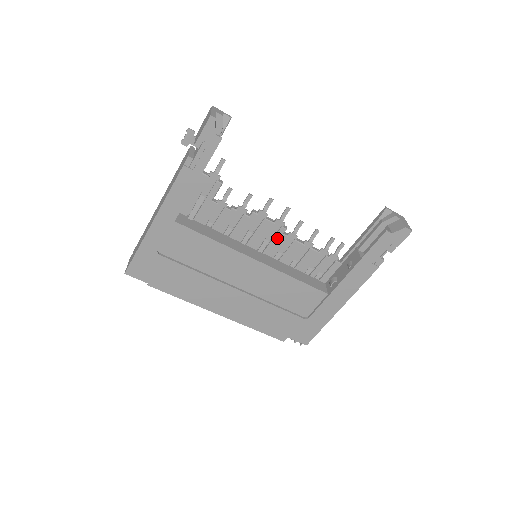
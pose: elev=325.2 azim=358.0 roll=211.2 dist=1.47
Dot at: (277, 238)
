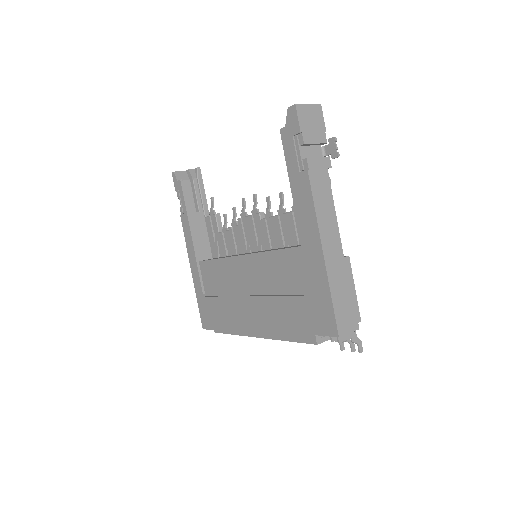
Dot at: (260, 227)
